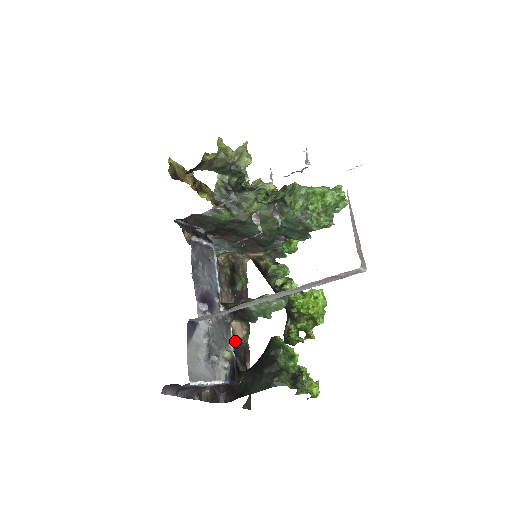
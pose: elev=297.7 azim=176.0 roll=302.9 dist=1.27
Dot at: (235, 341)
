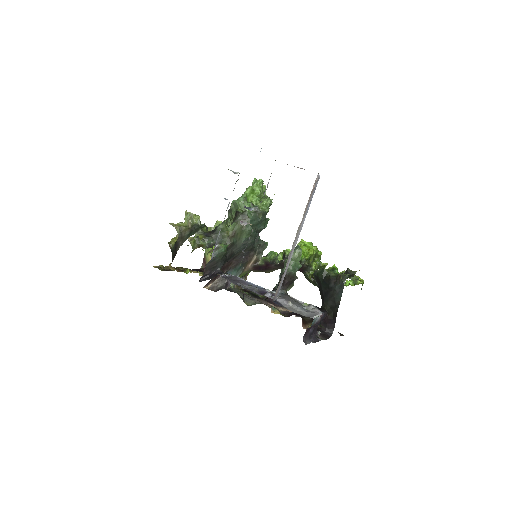
Dot at: occluded
